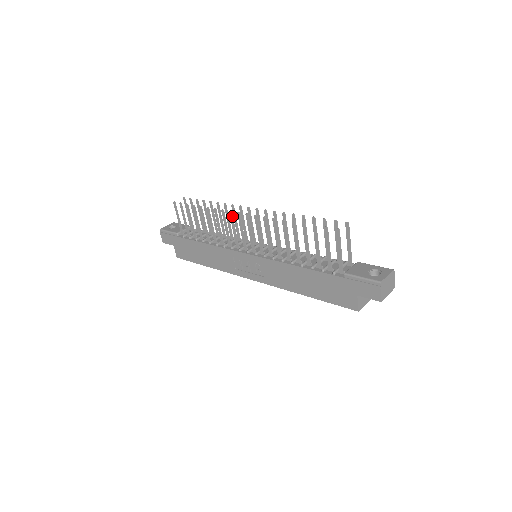
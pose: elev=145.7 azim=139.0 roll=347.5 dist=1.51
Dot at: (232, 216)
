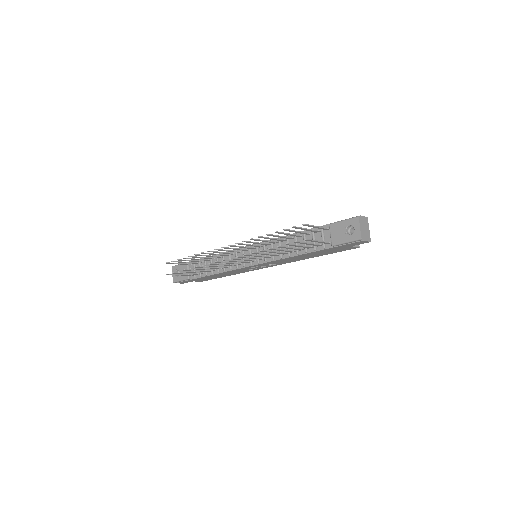
Dot at: (219, 262)
